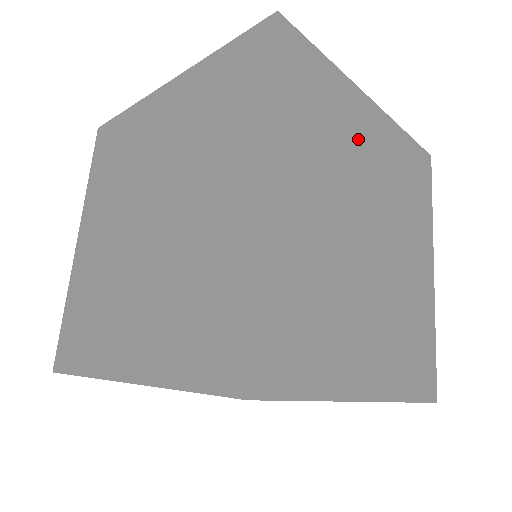
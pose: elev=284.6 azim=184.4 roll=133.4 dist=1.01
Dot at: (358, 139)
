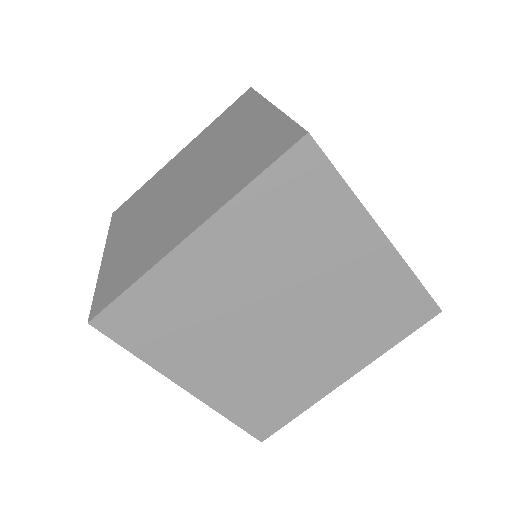
Dot at: (211, 282)
